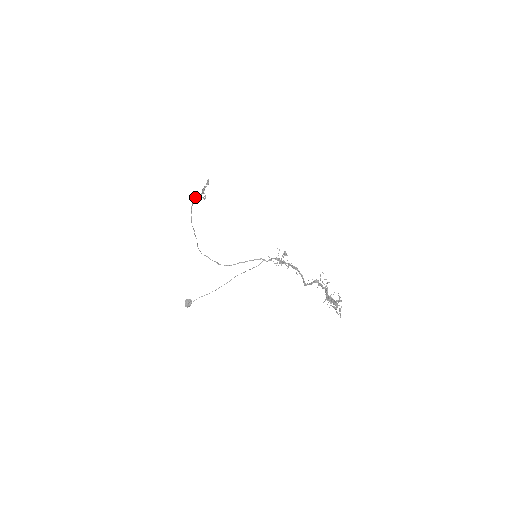
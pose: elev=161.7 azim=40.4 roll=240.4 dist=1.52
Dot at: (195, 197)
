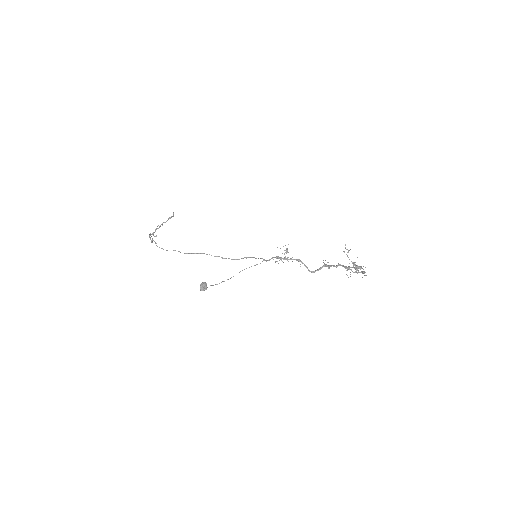
Dot at: (150, 233)
